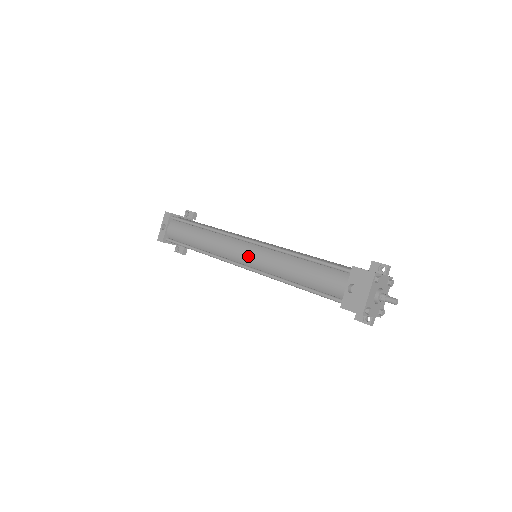
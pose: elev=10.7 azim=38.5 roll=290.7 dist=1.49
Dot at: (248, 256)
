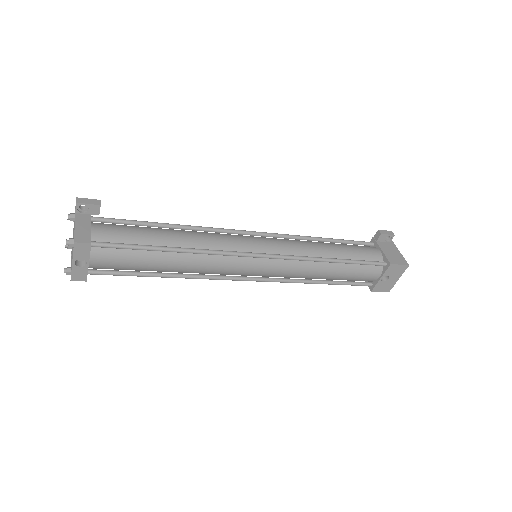
Dot at: (266, 272)
